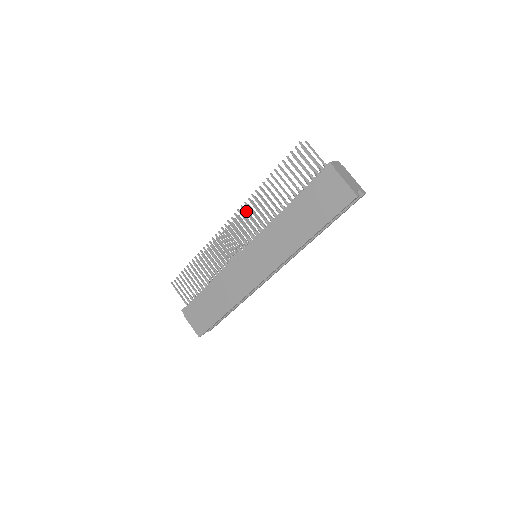
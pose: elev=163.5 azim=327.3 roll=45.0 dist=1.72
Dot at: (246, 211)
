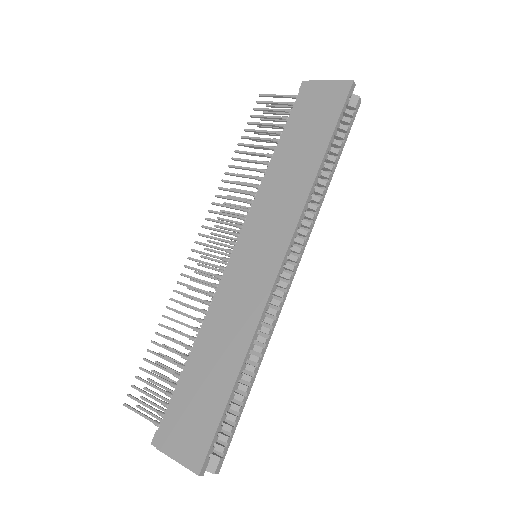
Dot at: (221, 204)
